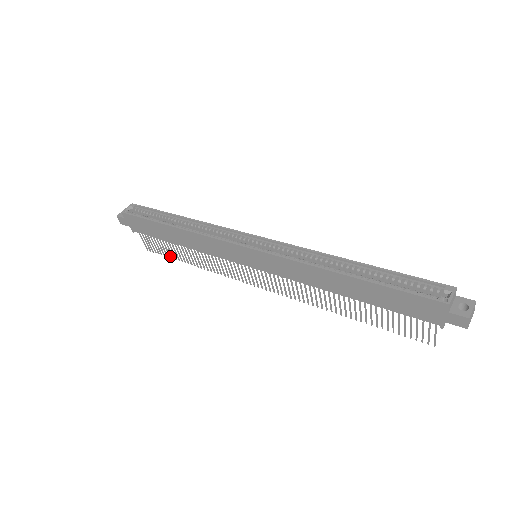
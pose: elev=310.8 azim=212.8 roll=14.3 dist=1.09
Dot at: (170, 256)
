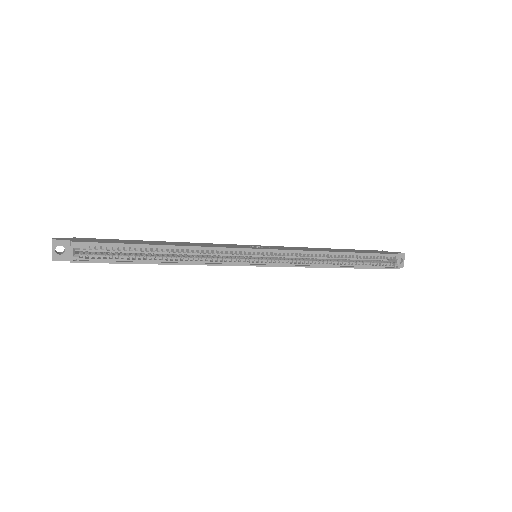
Dot at: occluded
